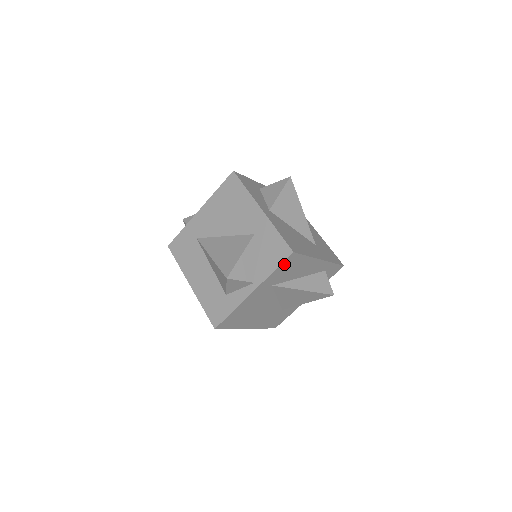
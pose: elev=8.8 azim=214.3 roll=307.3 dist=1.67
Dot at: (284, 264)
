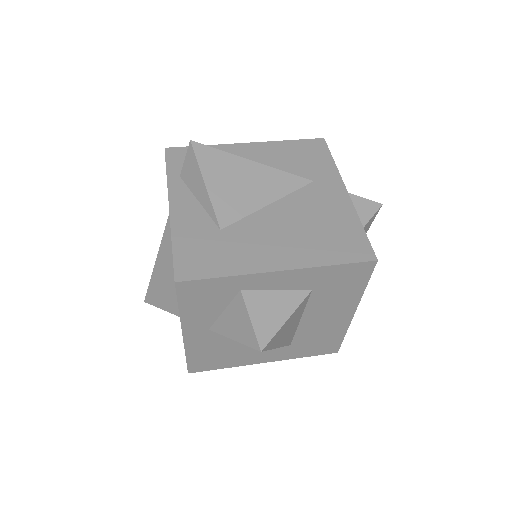
Dot at: occluded
